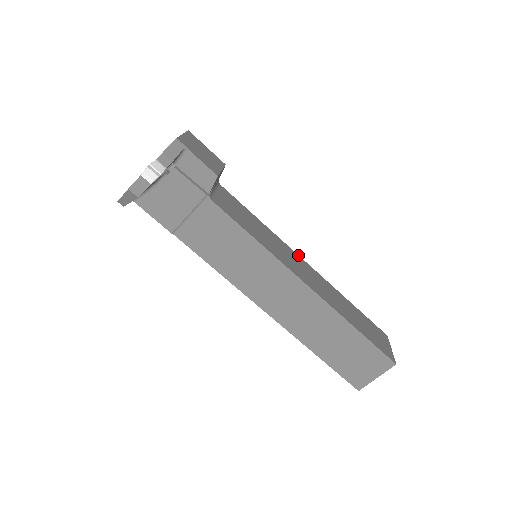
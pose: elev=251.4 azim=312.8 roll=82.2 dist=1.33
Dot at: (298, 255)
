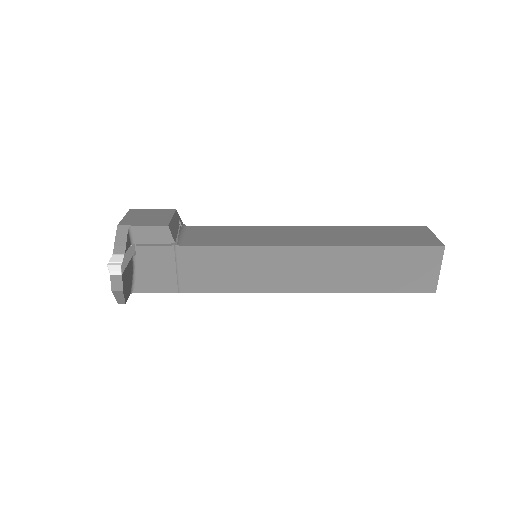
Dot at: (292, 226)
